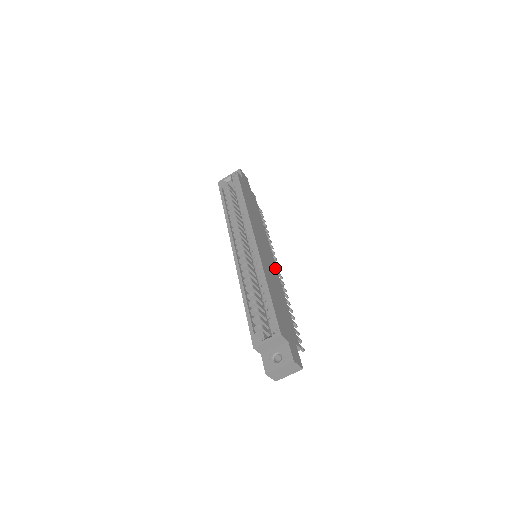
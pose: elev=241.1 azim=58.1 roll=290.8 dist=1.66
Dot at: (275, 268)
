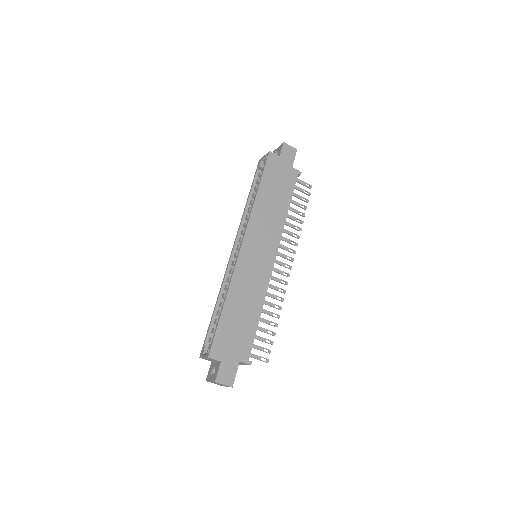
Dot at: (268, 272)
